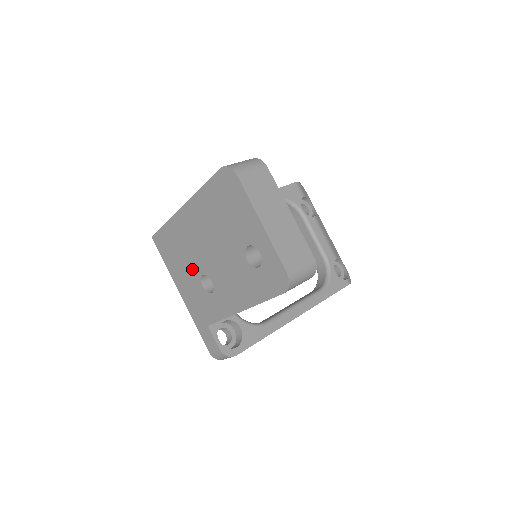
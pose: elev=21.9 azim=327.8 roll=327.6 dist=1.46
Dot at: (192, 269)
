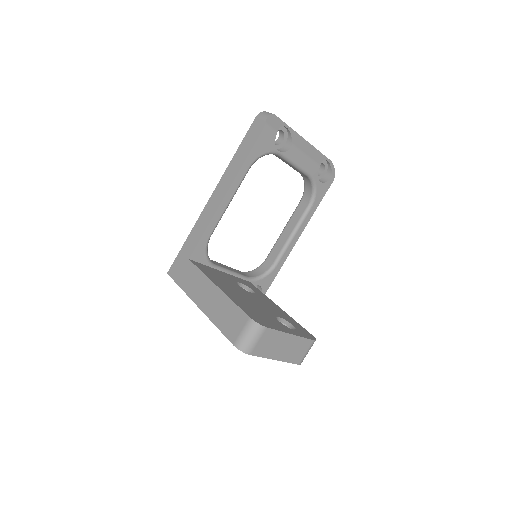
Dot at: occluded
